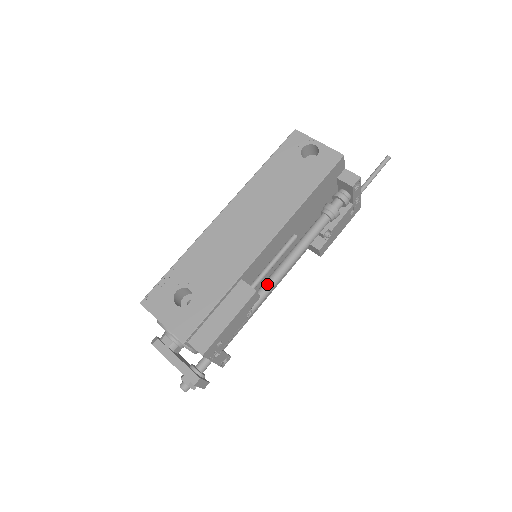
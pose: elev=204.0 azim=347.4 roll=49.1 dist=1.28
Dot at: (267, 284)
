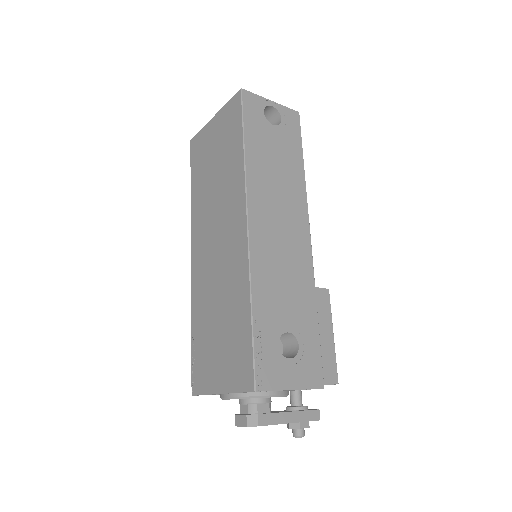
Dot at: occluded
